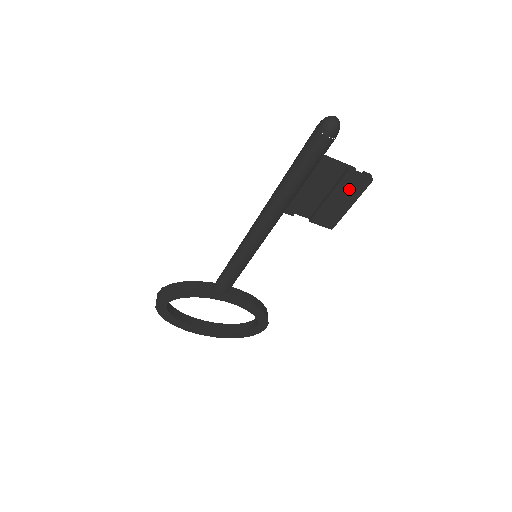
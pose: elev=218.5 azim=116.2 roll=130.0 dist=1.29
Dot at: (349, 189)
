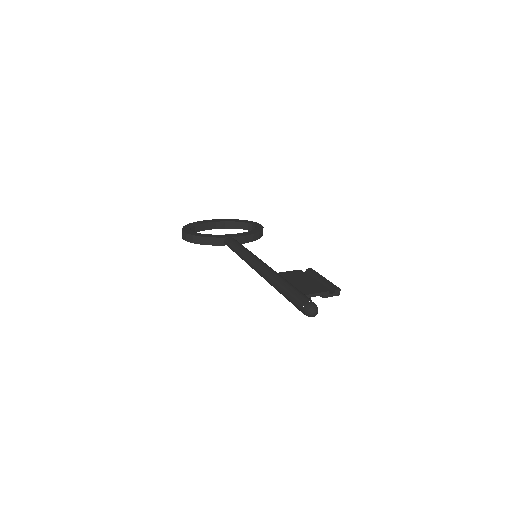
Dot at: occluded
